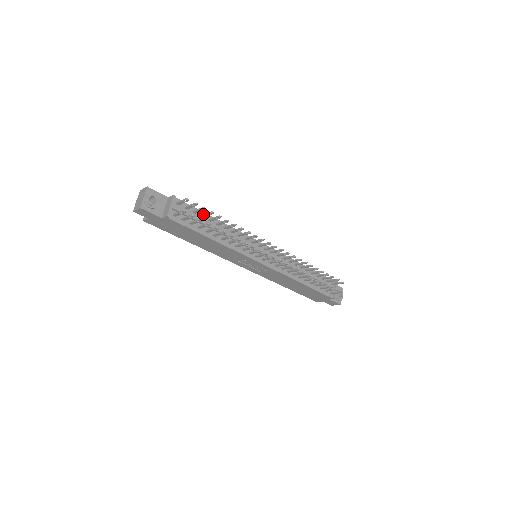
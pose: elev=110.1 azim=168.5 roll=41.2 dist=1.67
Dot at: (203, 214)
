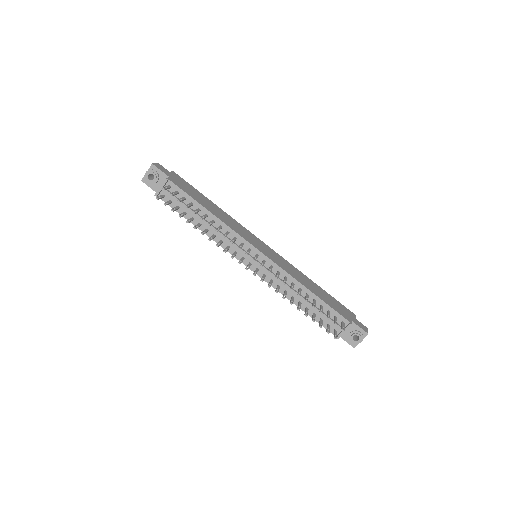
Dot at: (190, 203)
